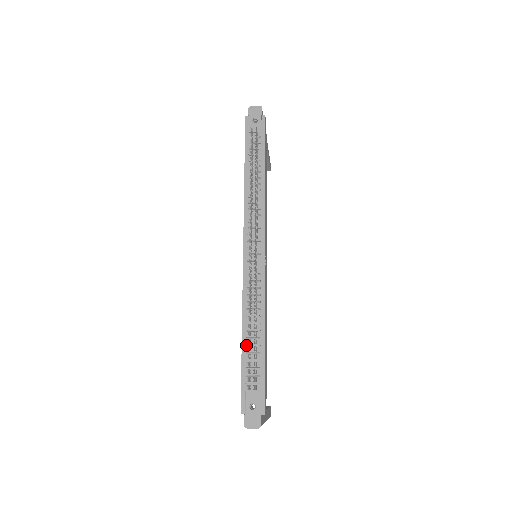
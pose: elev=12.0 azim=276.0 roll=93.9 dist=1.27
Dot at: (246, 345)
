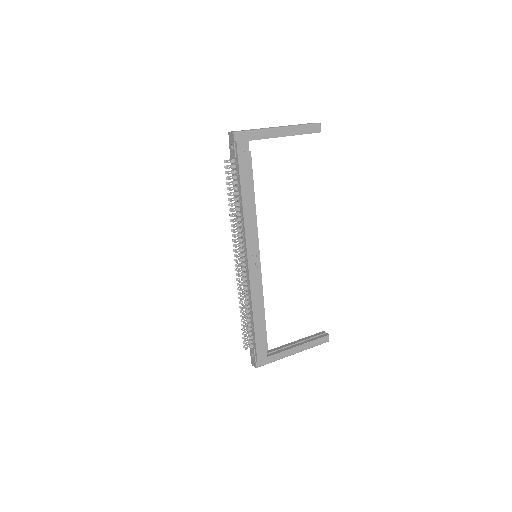
Dot at: occluded
